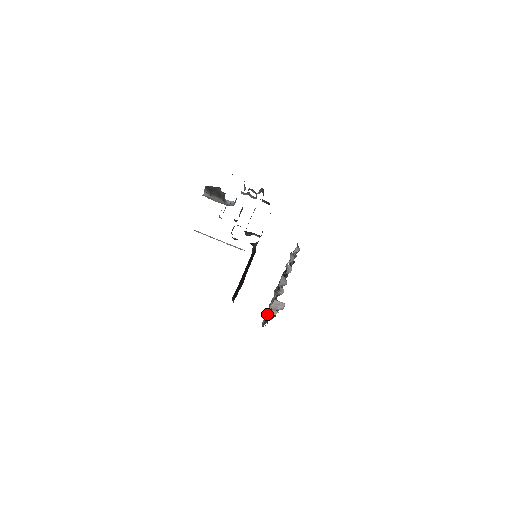
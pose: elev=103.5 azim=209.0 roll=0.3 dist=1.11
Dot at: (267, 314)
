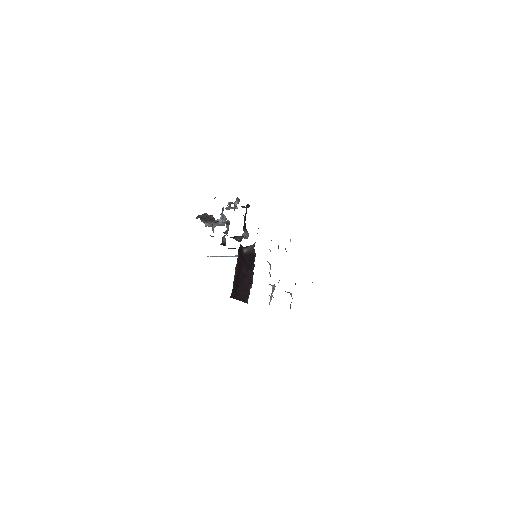
Dot at: (270, 301)
